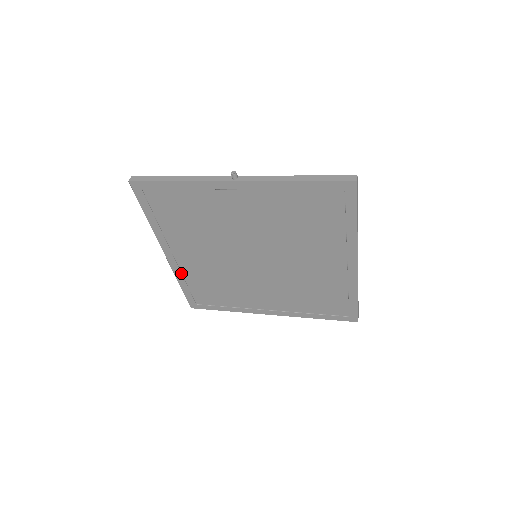
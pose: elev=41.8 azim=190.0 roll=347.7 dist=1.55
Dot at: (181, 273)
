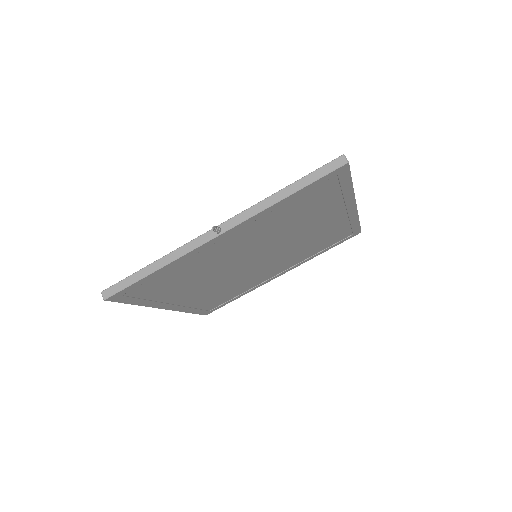
Dot at: (187, 307)
